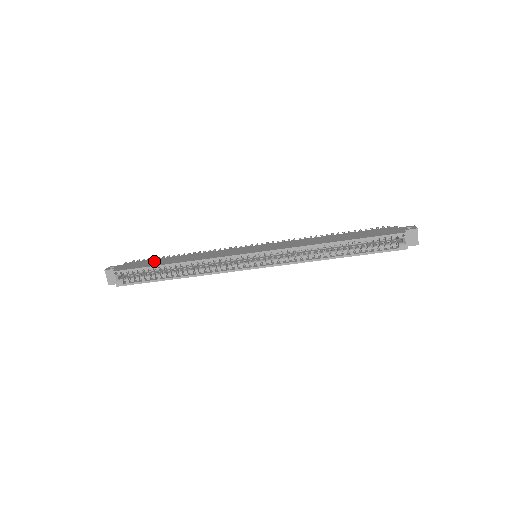
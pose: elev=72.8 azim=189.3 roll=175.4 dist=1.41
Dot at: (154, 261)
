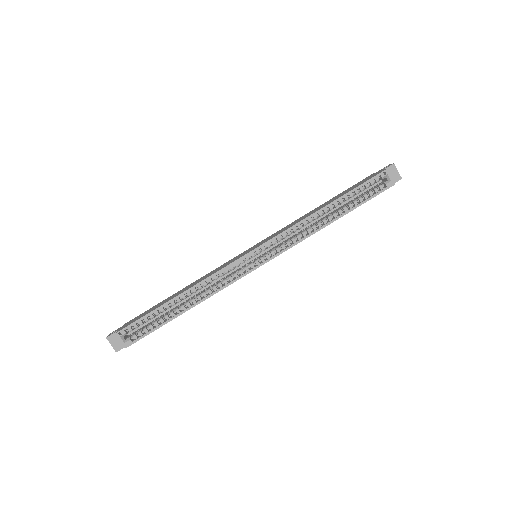
Dot at: (155, 306)
